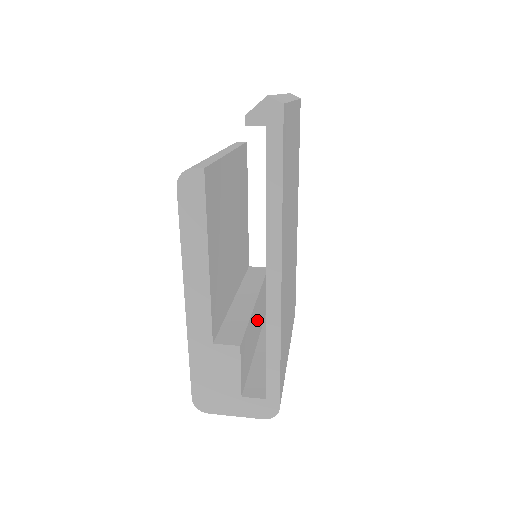
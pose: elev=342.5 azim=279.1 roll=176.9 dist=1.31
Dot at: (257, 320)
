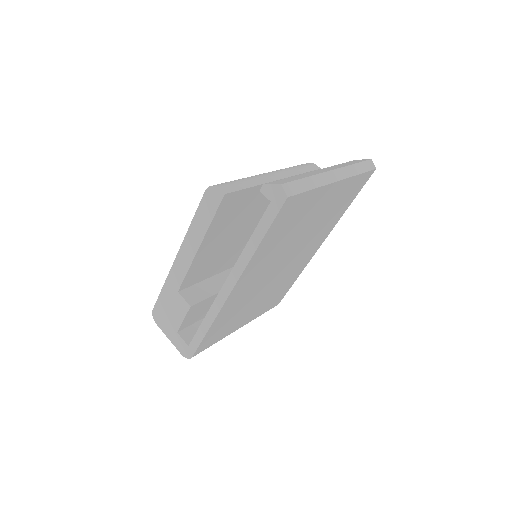
Dot at: occluded
